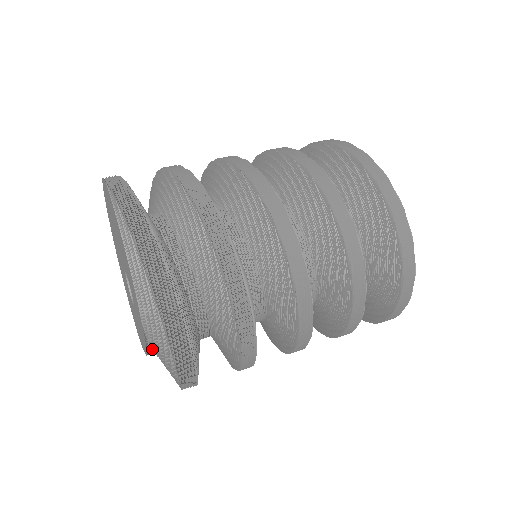
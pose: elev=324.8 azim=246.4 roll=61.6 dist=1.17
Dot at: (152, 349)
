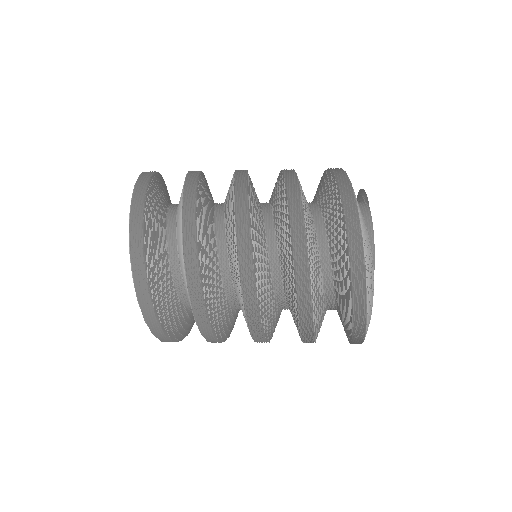
Dot at: occluded
